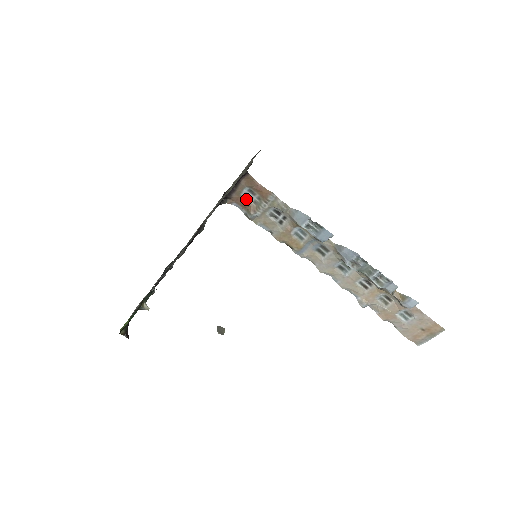
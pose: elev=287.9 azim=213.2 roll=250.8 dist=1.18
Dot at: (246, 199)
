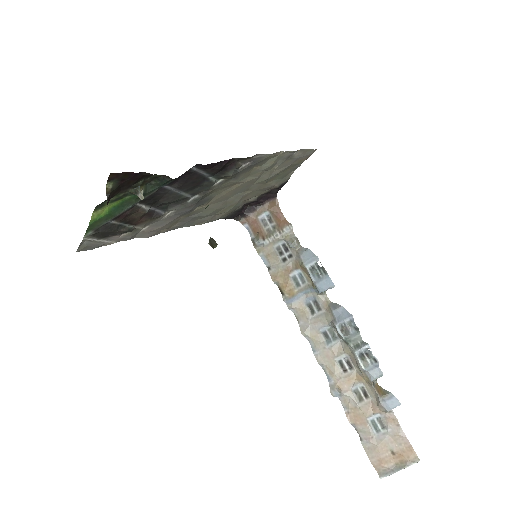
Dot at: (261, 224)
